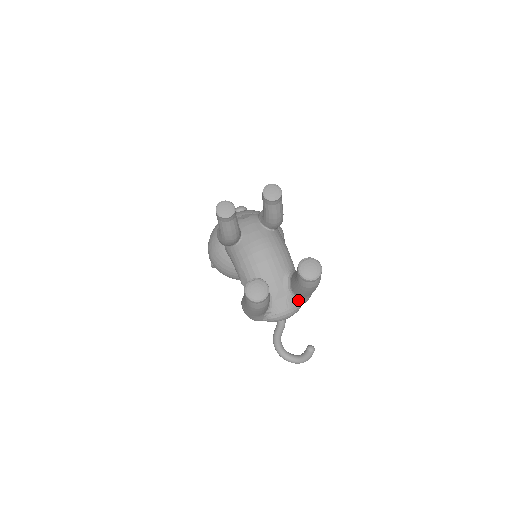
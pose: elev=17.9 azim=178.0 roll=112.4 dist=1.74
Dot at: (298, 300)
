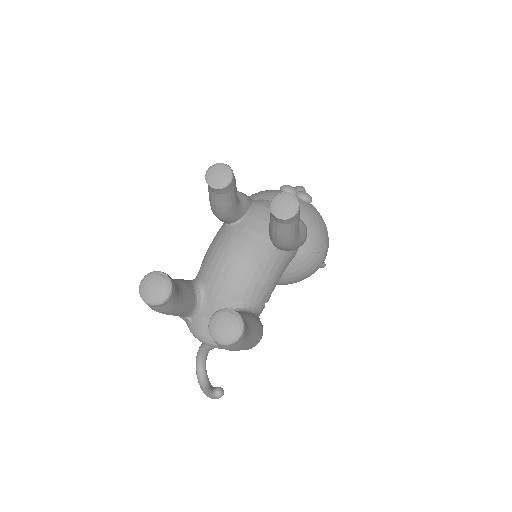
Dot at: occluded
